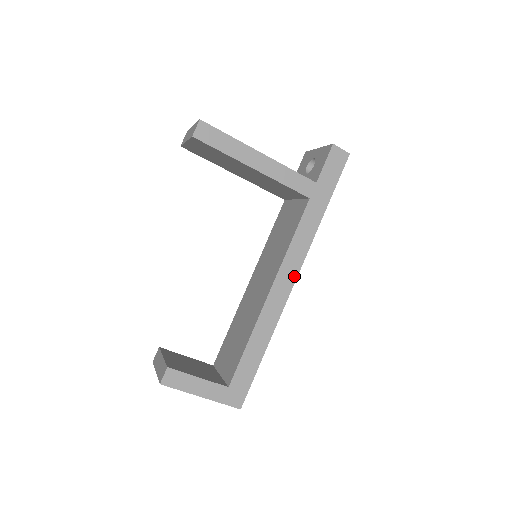
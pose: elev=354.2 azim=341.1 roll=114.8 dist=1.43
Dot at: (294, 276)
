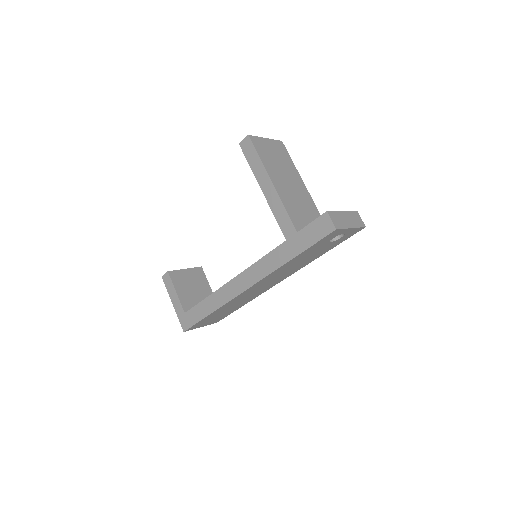
Dot at: (248, 285)
